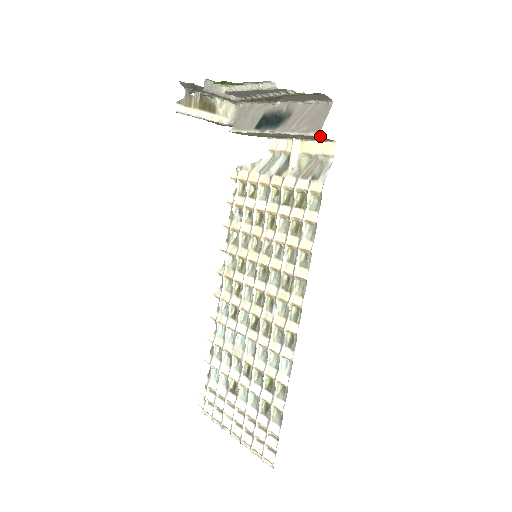
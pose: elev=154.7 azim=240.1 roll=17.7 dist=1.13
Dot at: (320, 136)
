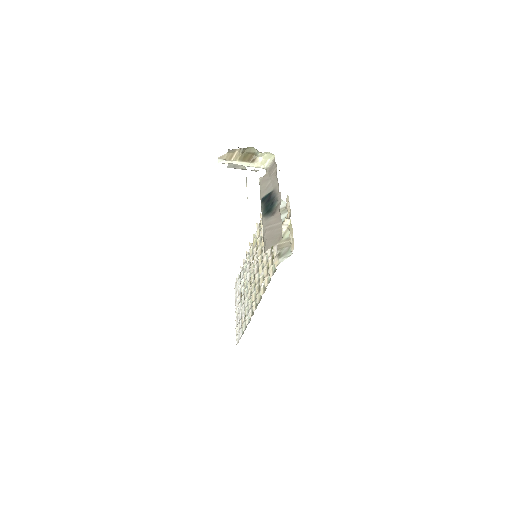
Dot at: occluded
